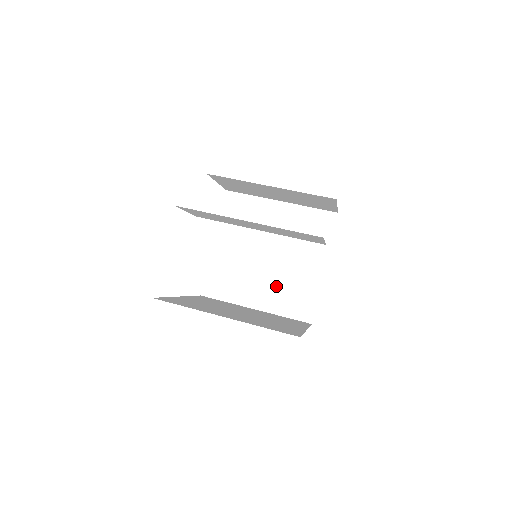
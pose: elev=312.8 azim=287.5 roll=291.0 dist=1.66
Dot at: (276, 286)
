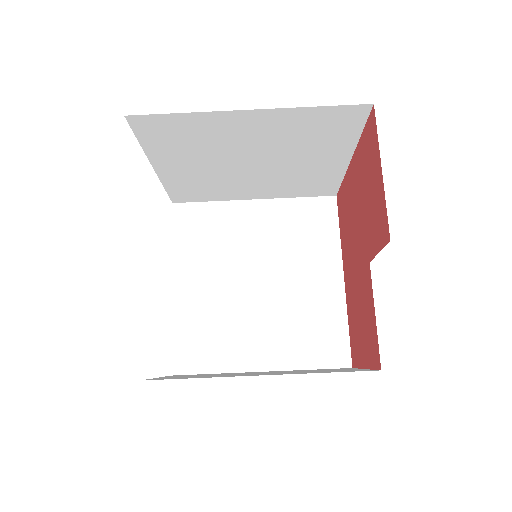
Dot at: (277, 183)
